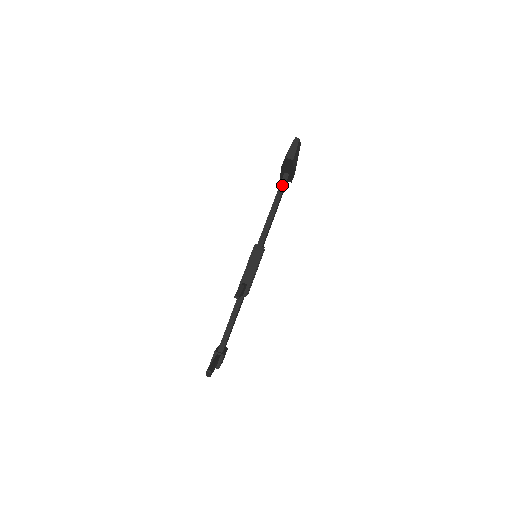
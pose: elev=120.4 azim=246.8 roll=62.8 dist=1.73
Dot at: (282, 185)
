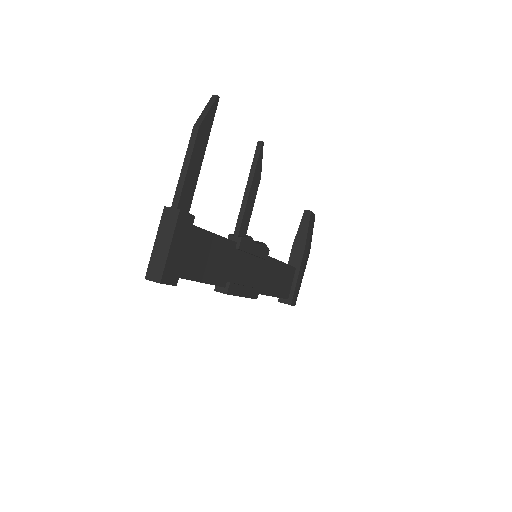
Dot at: occluded
